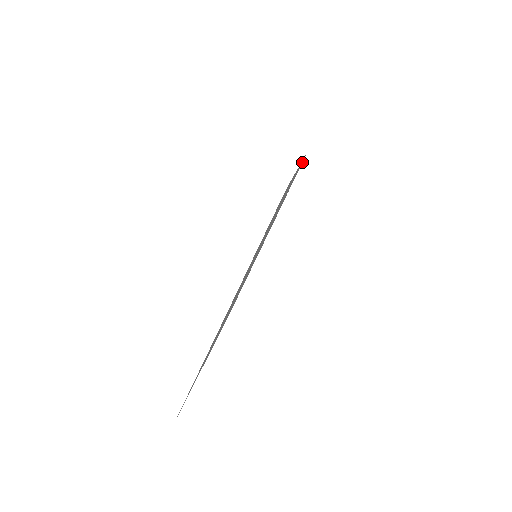
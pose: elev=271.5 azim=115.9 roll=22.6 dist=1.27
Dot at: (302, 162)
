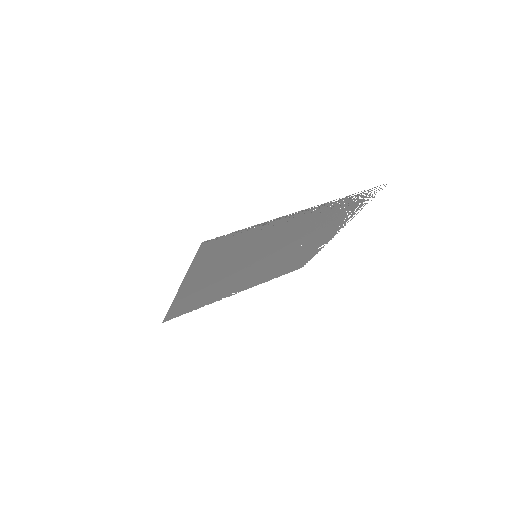
Dot at: occluded
